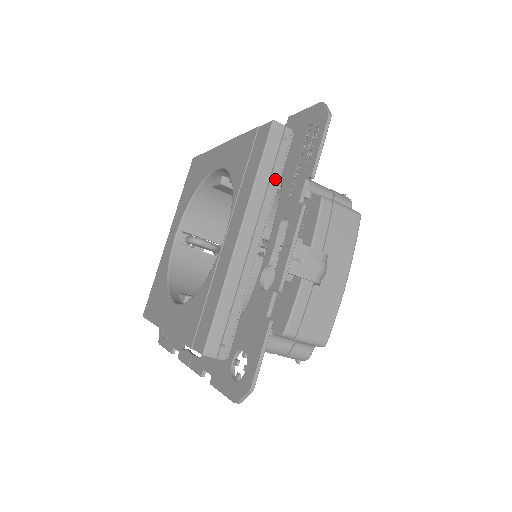
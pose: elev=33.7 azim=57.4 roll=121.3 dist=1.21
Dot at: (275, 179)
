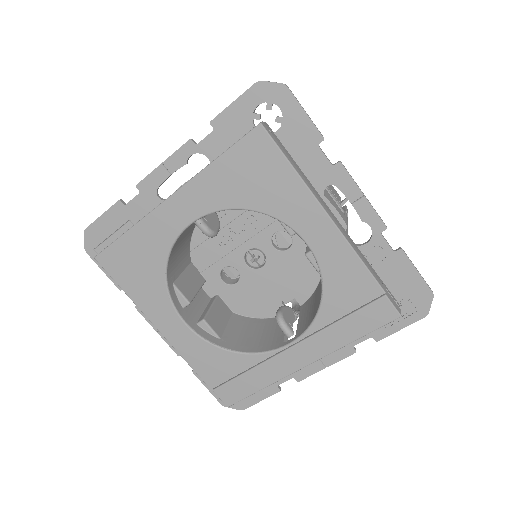
Dot at: occluded
